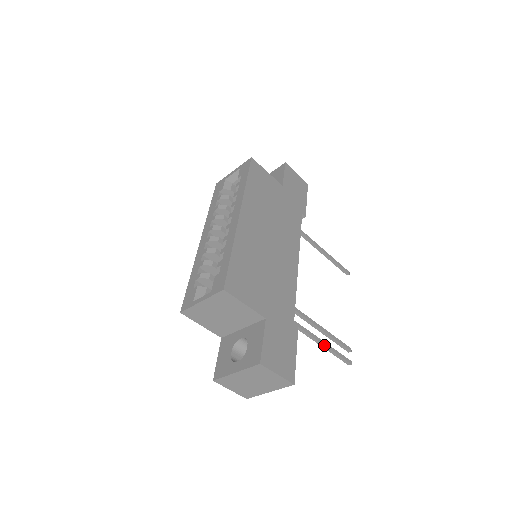
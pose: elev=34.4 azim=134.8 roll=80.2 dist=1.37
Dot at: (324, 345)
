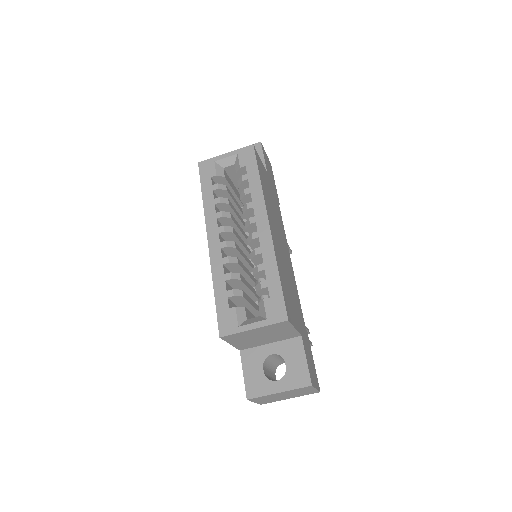
Dot at: occluded
